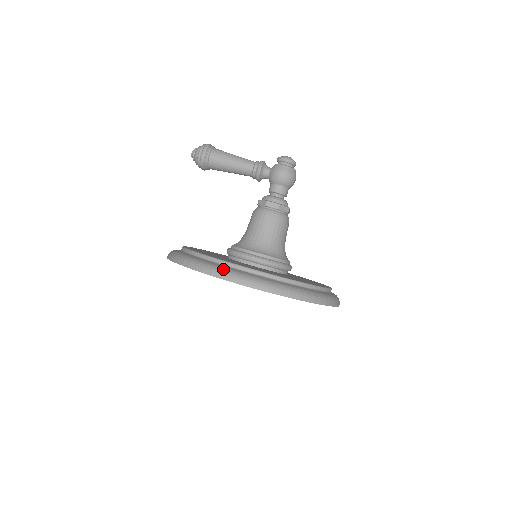
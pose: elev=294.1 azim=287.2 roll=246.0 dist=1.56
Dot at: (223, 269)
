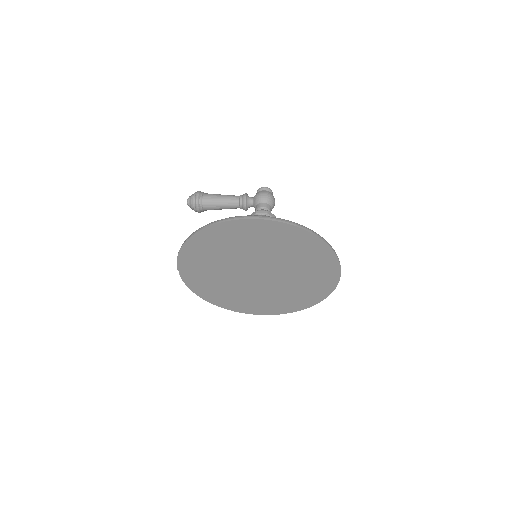
Dot at: (235, 216)
